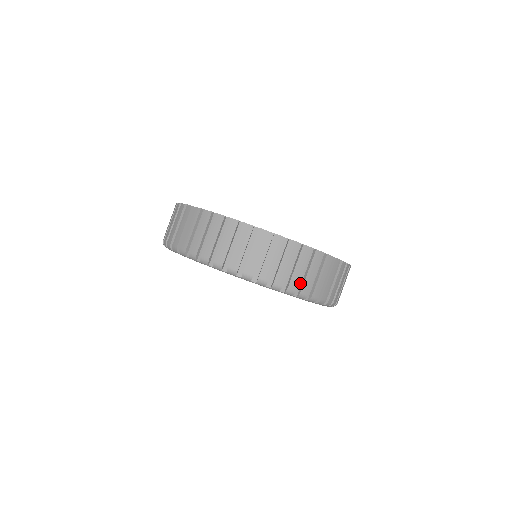
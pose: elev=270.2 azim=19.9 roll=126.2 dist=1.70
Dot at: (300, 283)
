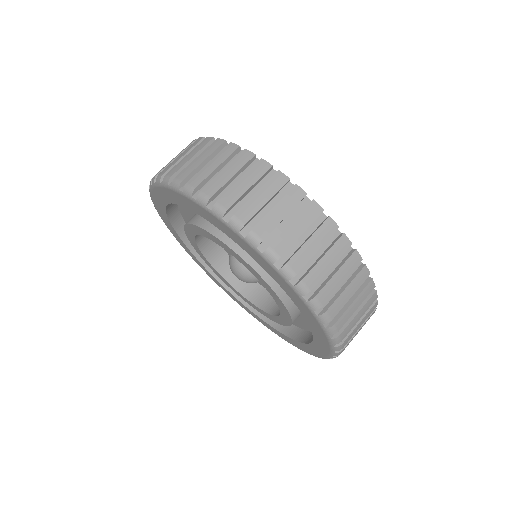
Dot at: (291, 253)
